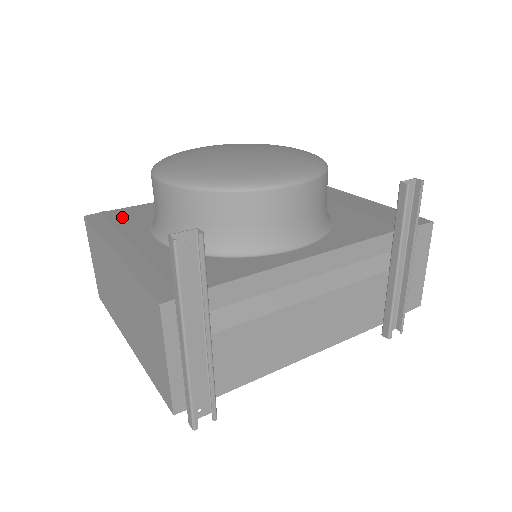
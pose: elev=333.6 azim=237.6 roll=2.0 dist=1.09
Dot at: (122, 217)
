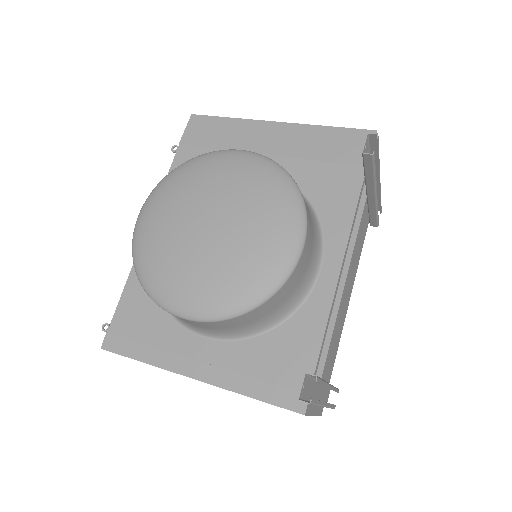
Dot at: (136, 326)
